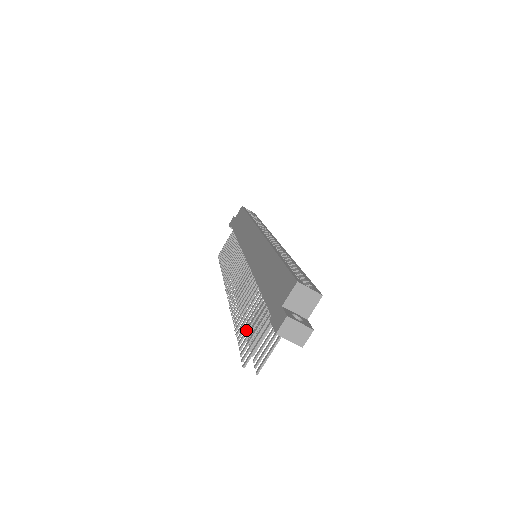
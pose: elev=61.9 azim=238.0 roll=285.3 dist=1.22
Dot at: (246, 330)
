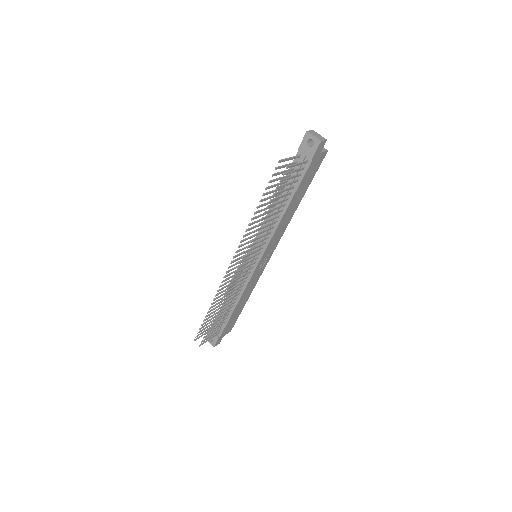
Dot at: (272, 186)
